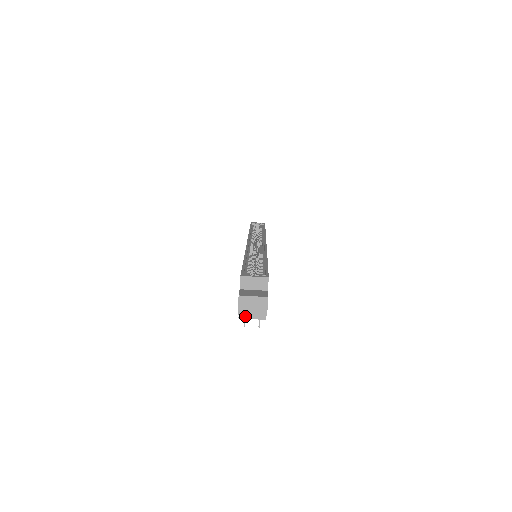
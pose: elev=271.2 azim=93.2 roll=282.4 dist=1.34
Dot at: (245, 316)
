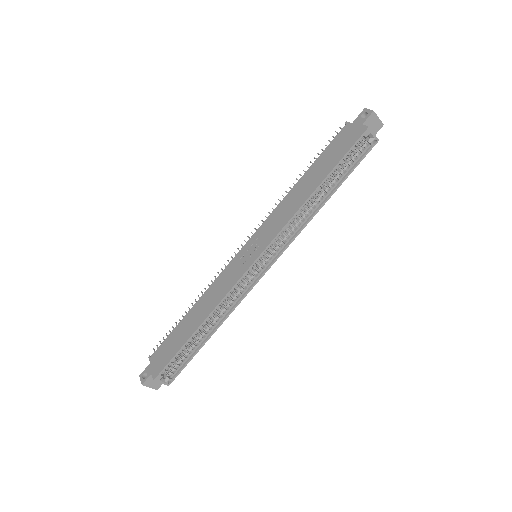
Dot at: occluded
